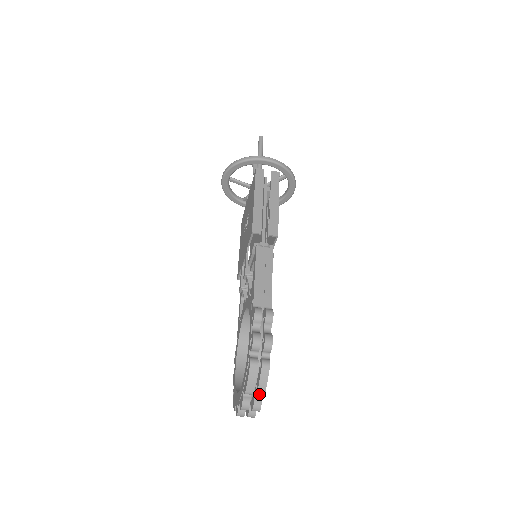
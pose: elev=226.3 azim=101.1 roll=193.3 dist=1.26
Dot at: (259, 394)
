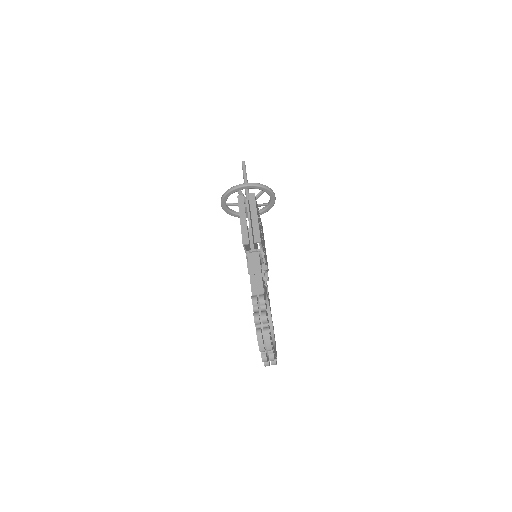
Dot at: (269, 350)
